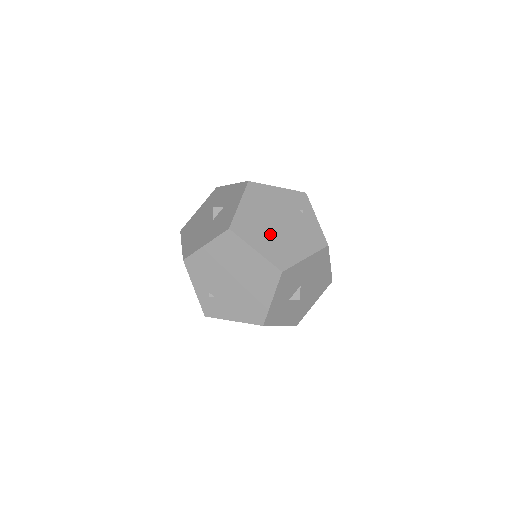
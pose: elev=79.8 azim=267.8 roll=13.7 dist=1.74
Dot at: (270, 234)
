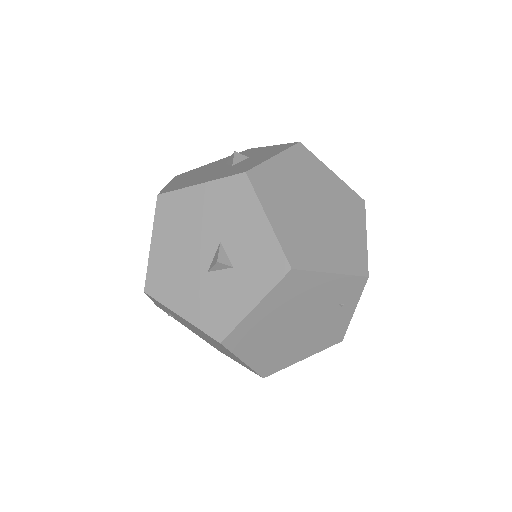
Dot at: (276, 341)
